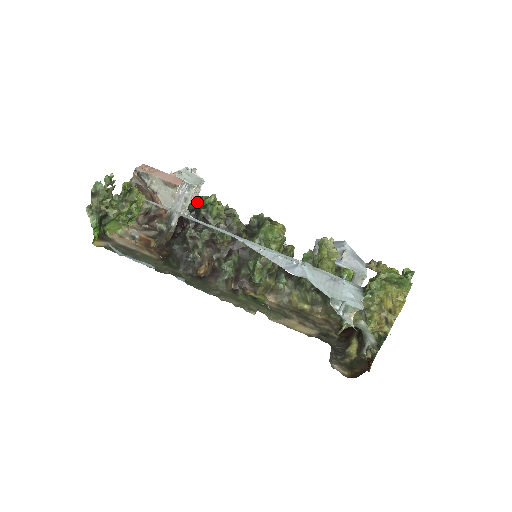
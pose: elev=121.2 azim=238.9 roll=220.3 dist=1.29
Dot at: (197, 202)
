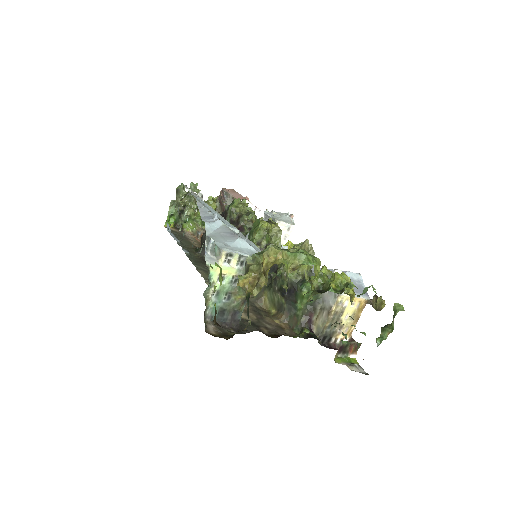
Dot at: occluded
